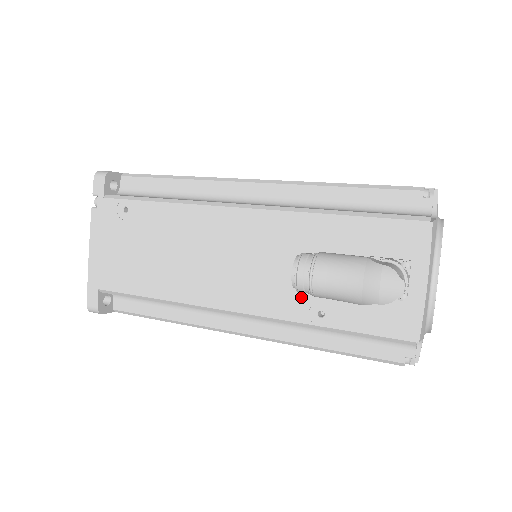
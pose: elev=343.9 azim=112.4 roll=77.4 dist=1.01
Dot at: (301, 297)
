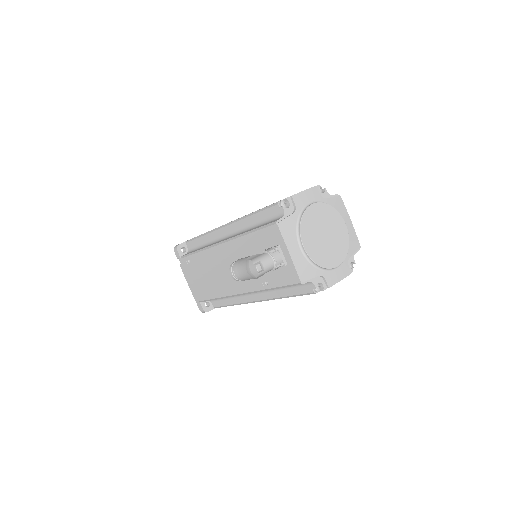
Dot at: occluded
